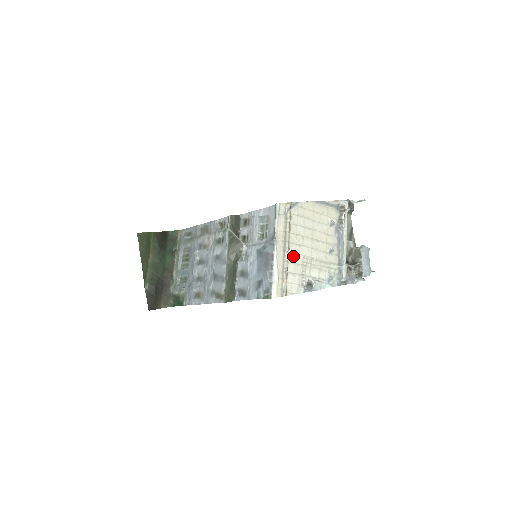
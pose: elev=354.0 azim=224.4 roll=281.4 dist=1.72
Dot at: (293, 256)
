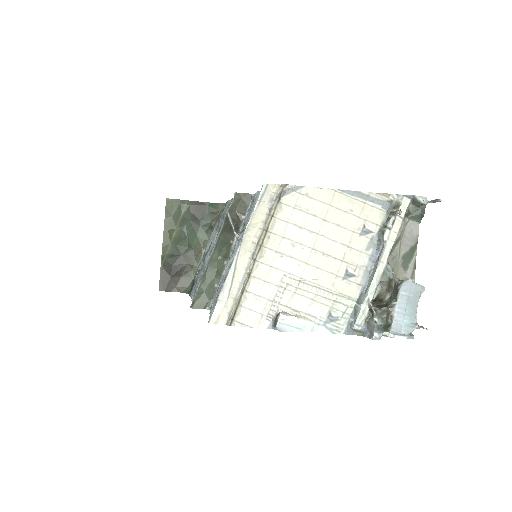
Dot at: (265, 269)
